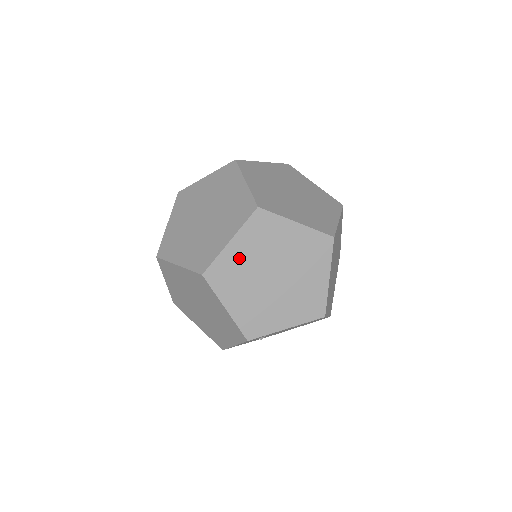
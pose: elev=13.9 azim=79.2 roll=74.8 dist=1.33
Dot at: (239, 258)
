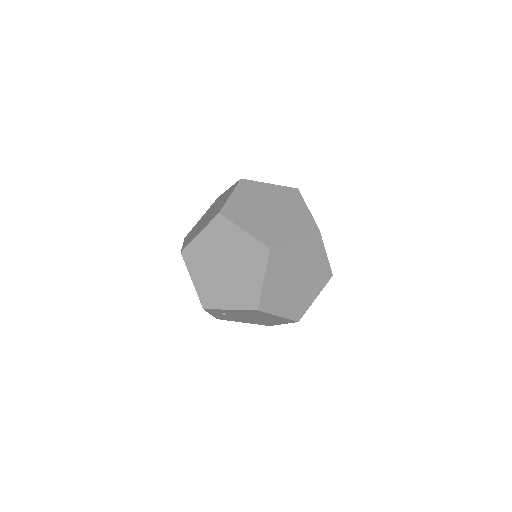
Dot at: (204, 247)
